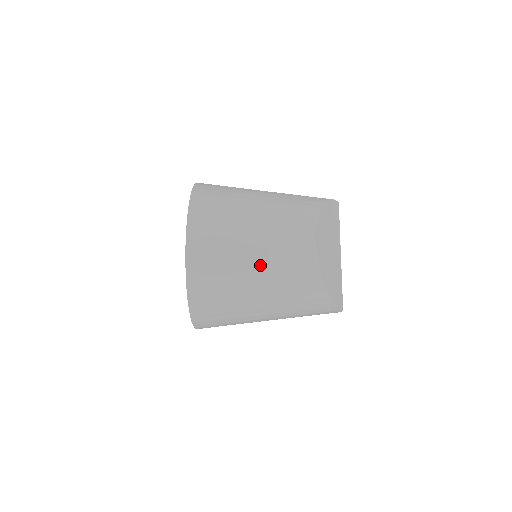
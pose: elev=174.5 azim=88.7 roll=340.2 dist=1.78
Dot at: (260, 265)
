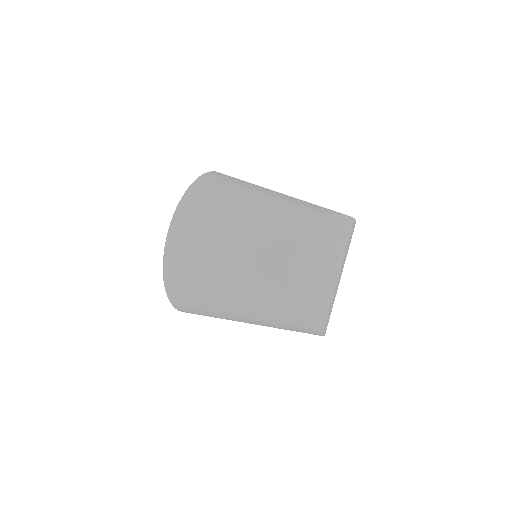
Dot at: (232, 268)
